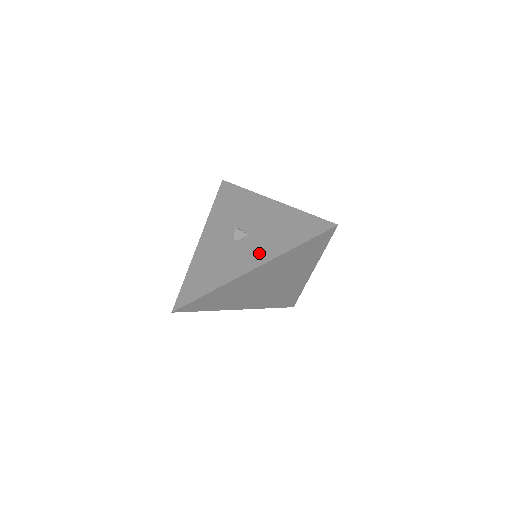
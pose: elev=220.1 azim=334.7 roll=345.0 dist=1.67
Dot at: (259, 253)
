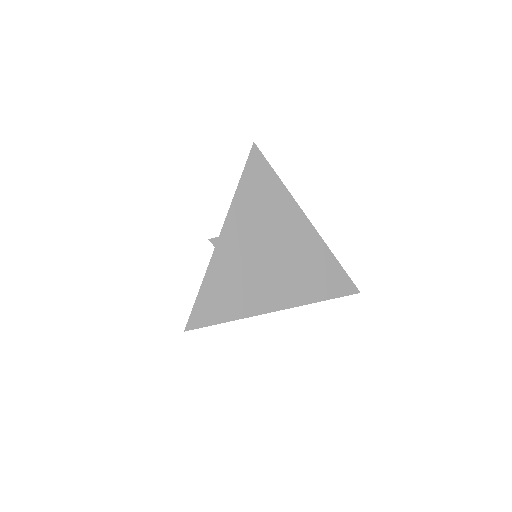
Dot at: occluded
